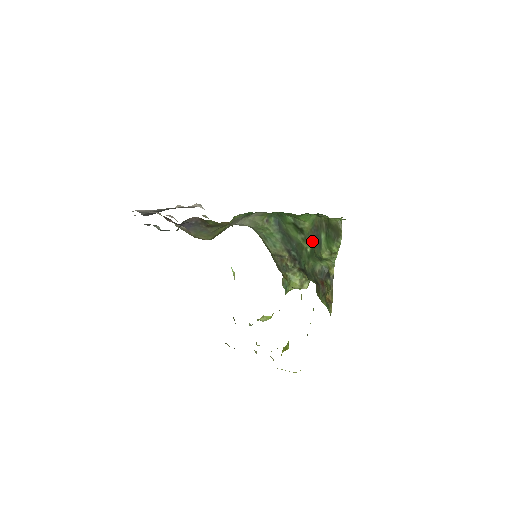
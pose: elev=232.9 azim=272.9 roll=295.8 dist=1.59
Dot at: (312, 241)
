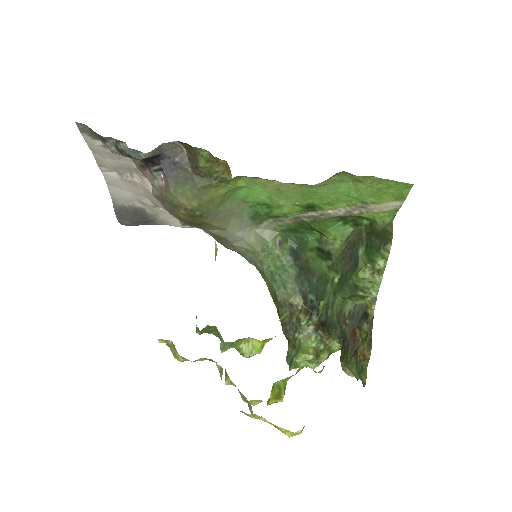
Dot at: (343, 265)
